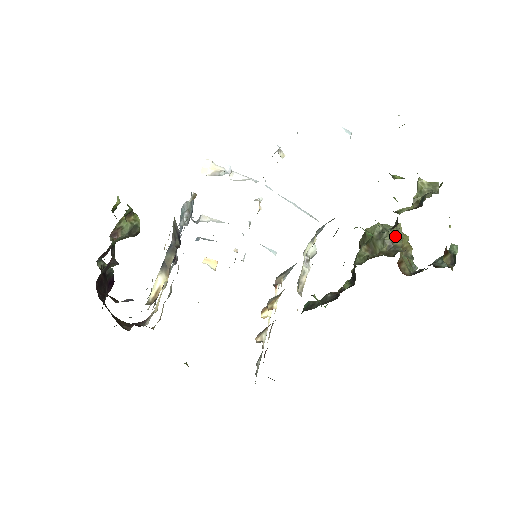
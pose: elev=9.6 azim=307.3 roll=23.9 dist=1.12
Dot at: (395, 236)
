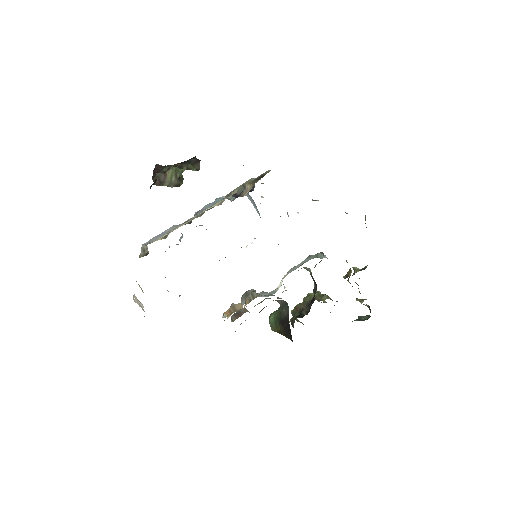
Dot at: occluded
